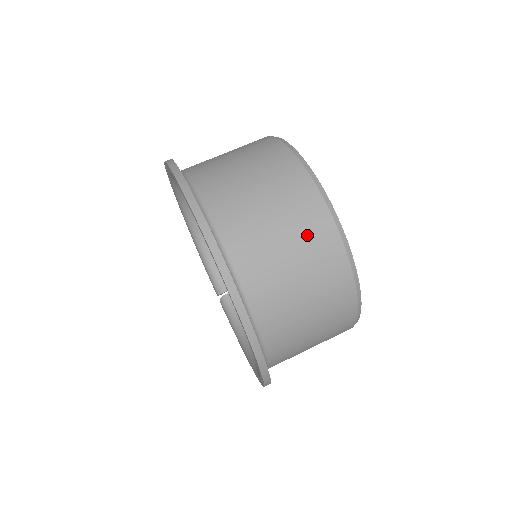
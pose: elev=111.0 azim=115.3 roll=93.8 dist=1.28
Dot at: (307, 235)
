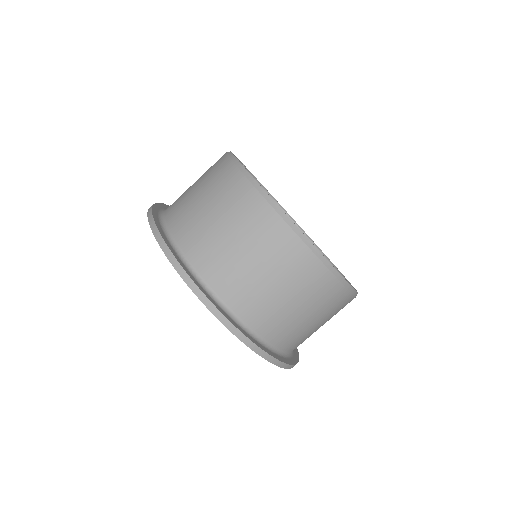
Dot at: occluded
